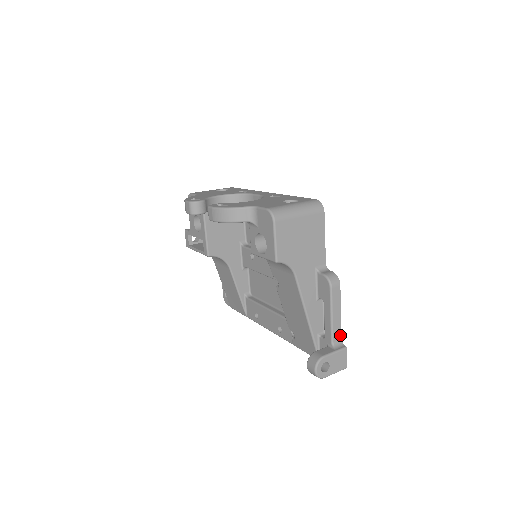
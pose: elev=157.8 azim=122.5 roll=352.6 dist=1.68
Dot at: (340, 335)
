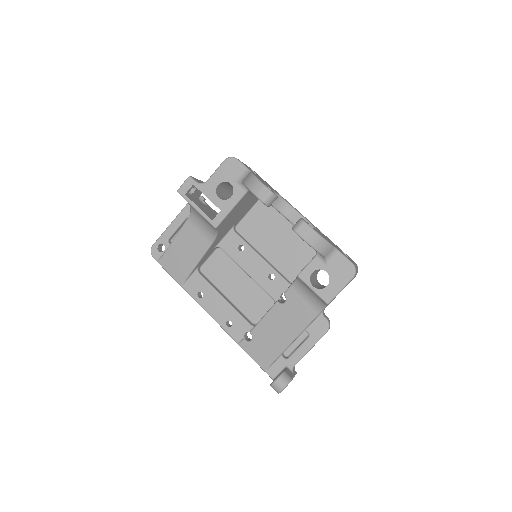
Dot at: occluded
